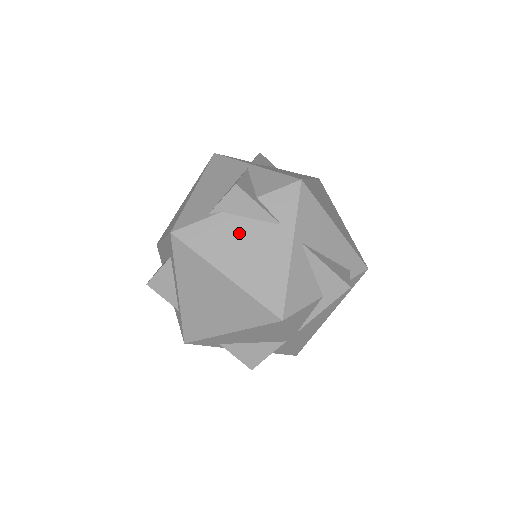
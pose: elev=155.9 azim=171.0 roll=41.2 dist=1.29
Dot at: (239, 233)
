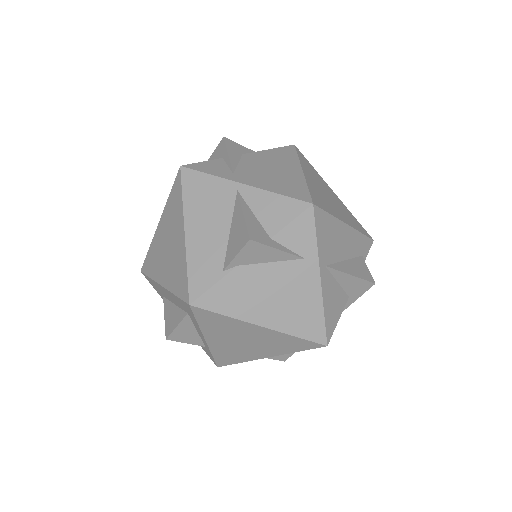
Dot at: (263, 281)
